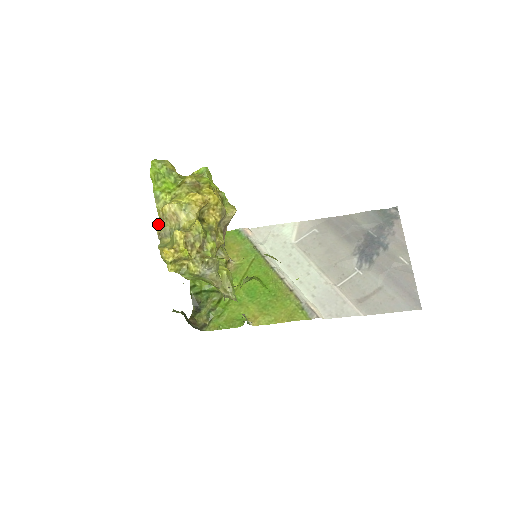
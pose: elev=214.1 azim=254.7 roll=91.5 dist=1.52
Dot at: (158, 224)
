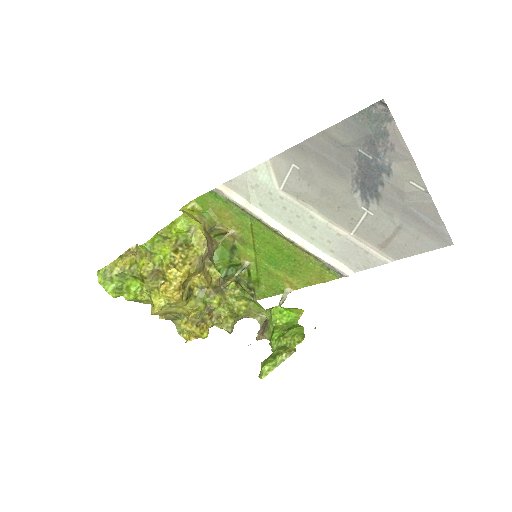
Dot at: occluded
